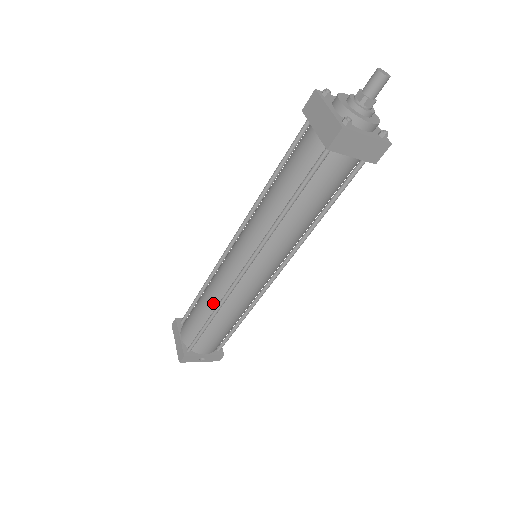
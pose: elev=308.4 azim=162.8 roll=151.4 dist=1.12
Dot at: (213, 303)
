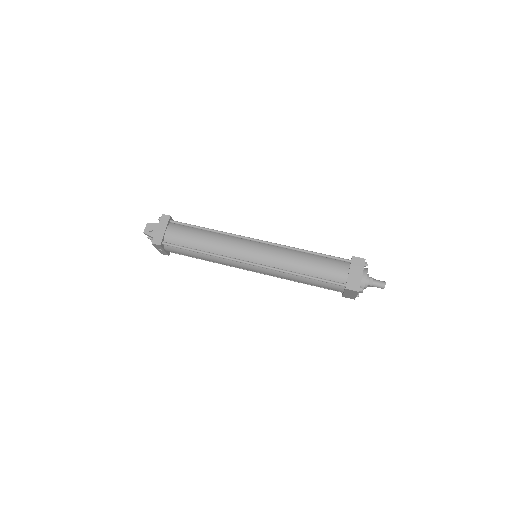
Dot at: (213, 249)
